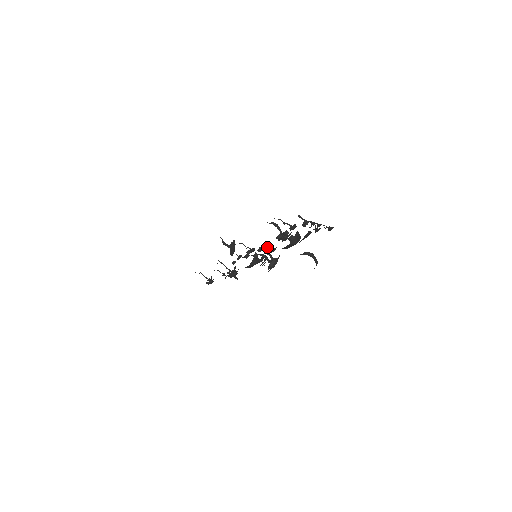
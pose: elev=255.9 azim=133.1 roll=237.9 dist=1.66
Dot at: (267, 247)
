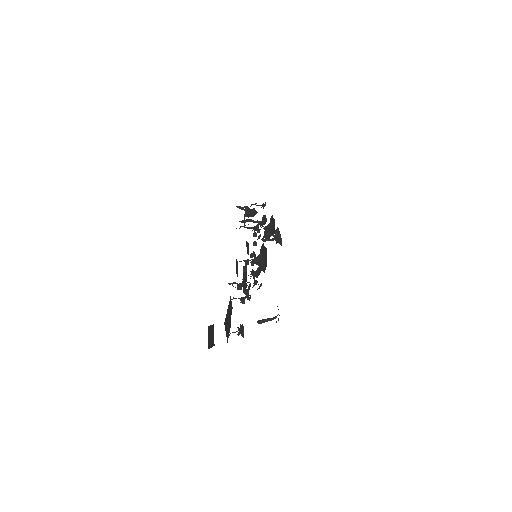
Dot at: (259, 237)
